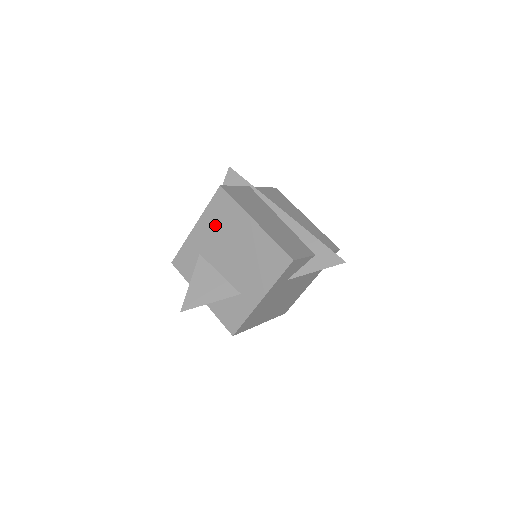
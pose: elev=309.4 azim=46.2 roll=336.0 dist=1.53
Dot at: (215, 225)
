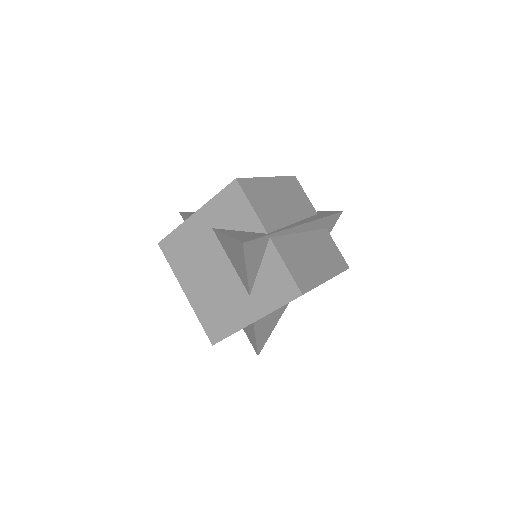
Dot at: occluded
